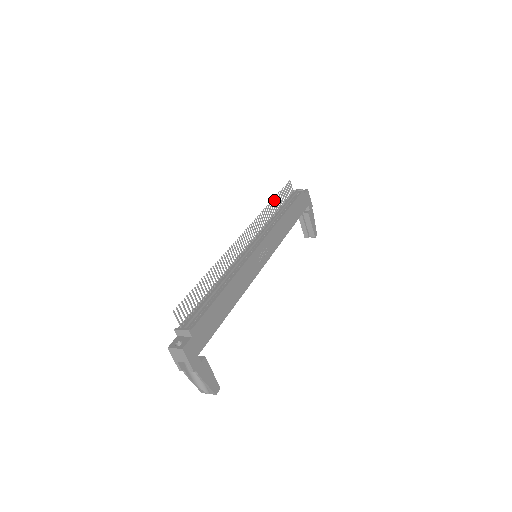
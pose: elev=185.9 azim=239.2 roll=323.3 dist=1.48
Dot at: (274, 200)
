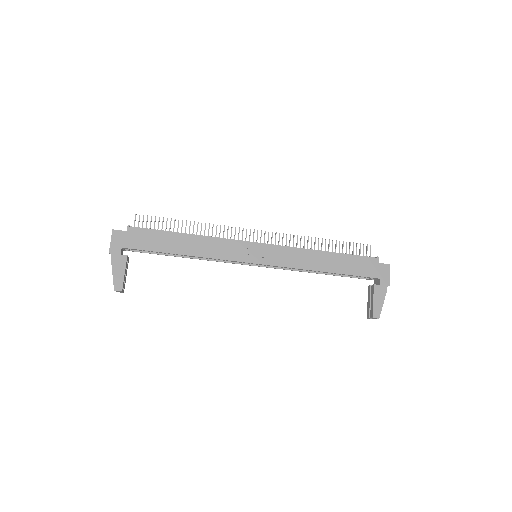
Dot at: occluded
